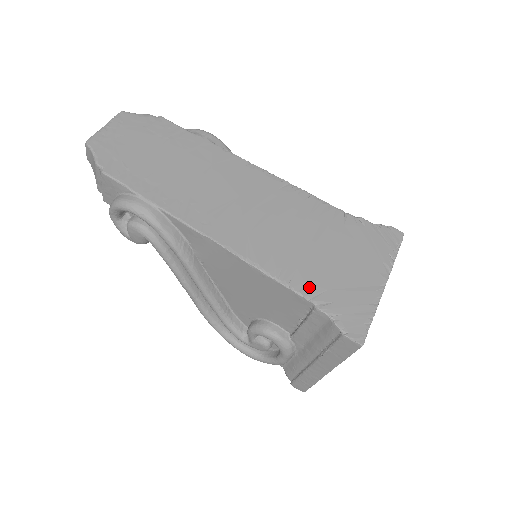
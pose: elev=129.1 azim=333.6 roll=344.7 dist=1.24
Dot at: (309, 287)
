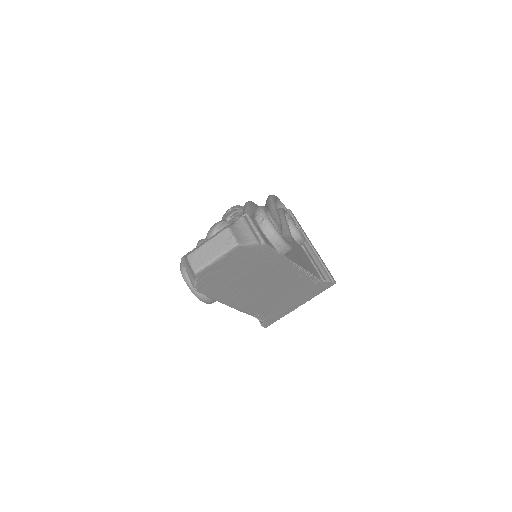
Dot at: (265, 316)
